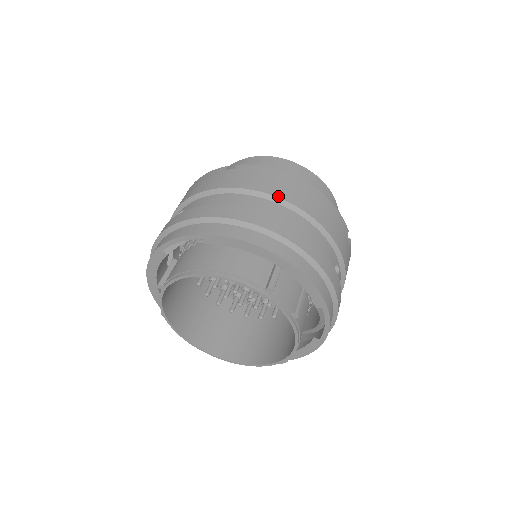
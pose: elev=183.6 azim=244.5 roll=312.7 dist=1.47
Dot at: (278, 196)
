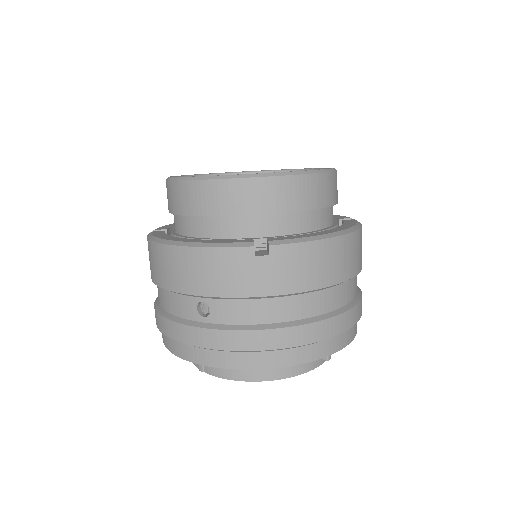
Dot at: (332, 284)
